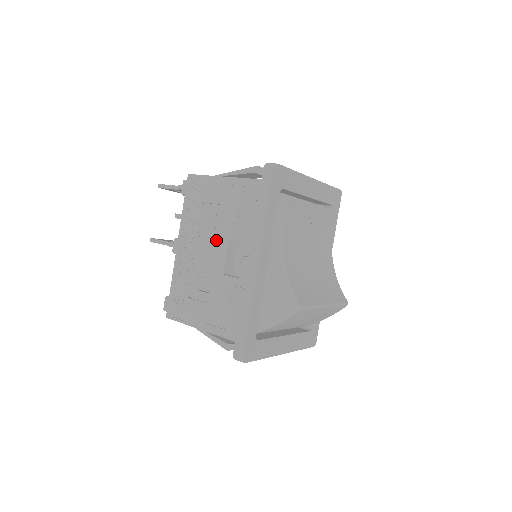
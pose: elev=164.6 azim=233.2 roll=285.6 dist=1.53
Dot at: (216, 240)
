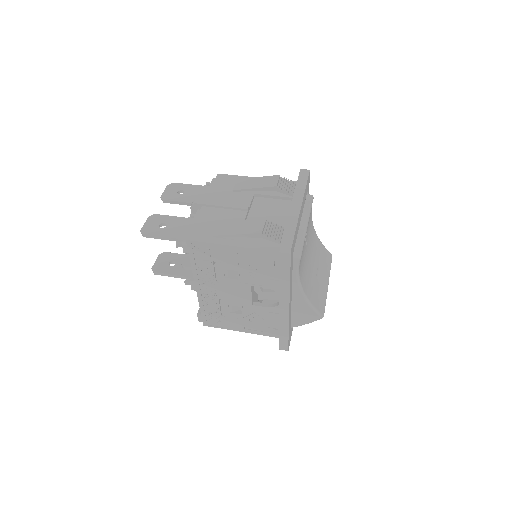
Dot at: (238, 286)
